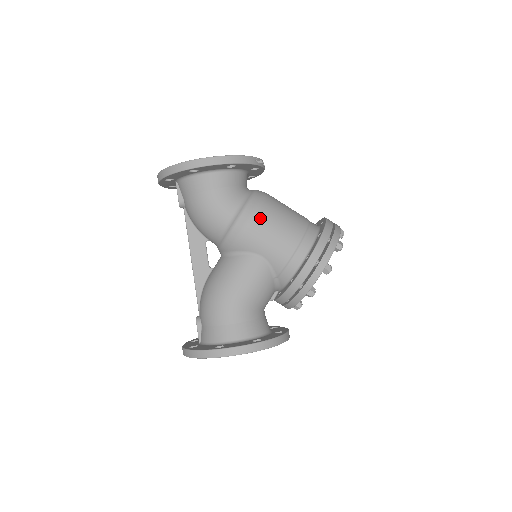
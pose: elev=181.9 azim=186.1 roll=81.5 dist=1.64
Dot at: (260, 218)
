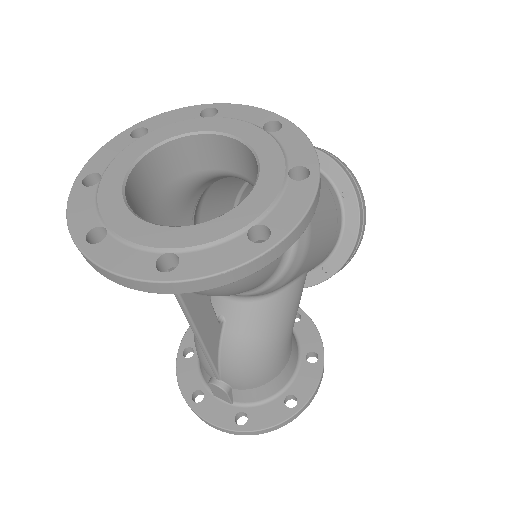
Dot at: (314, 232)
